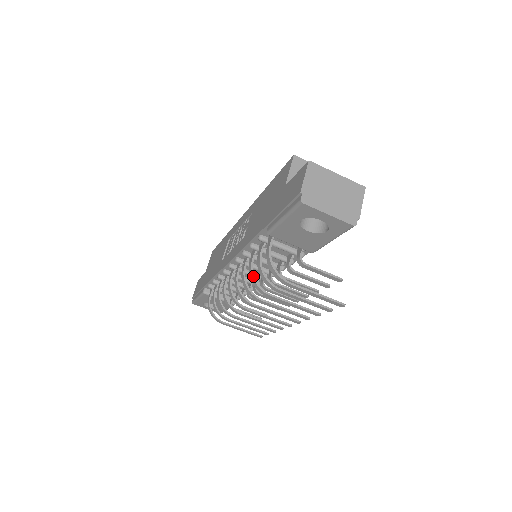
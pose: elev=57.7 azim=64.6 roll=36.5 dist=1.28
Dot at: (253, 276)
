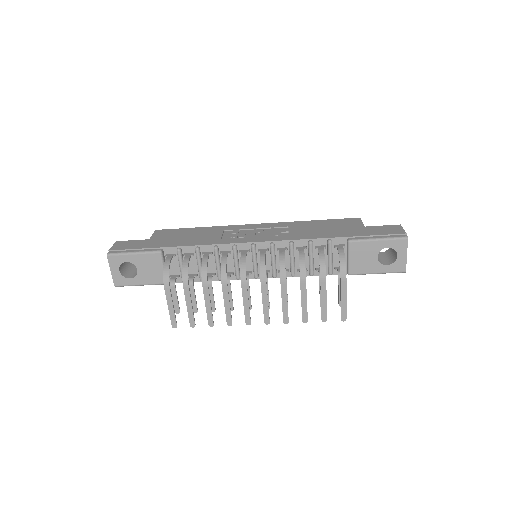
Dot at: occluded
